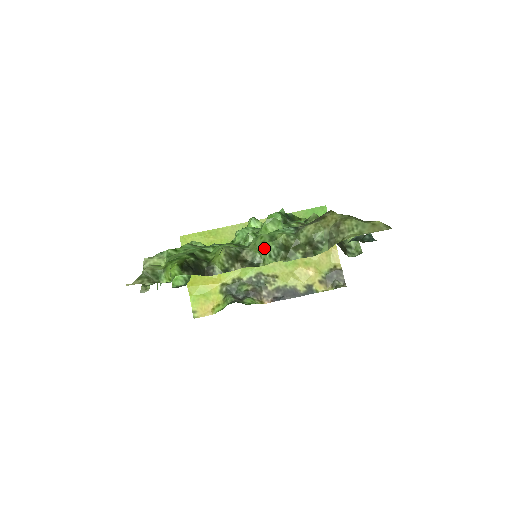
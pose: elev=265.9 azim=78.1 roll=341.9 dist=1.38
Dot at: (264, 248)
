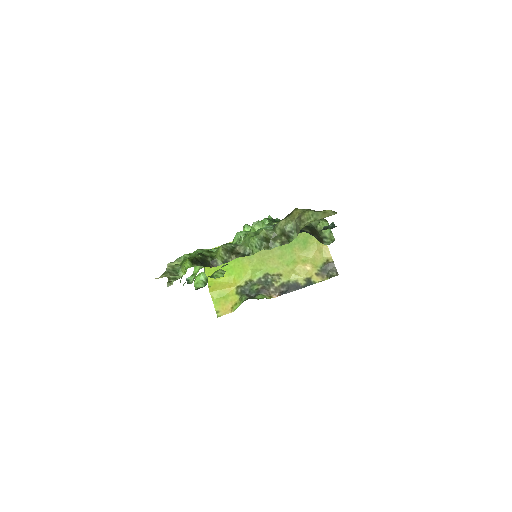
Dot at: (251, 242)
